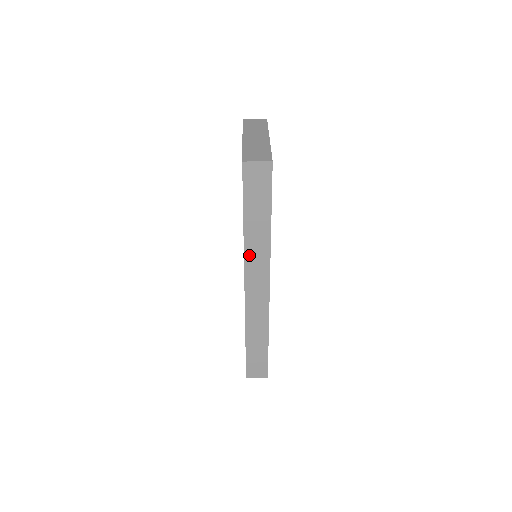
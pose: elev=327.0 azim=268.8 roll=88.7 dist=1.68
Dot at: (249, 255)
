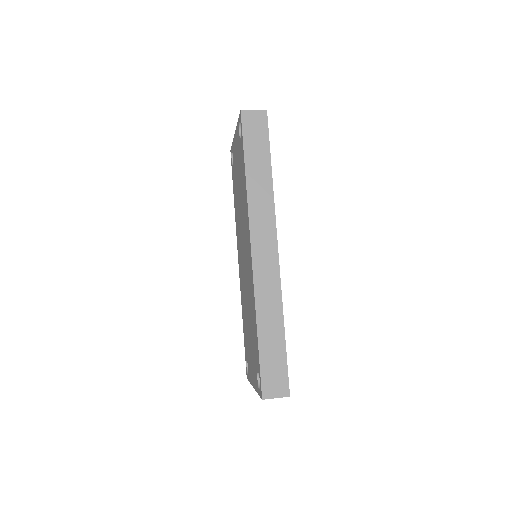
Dot at: (253, 207)
